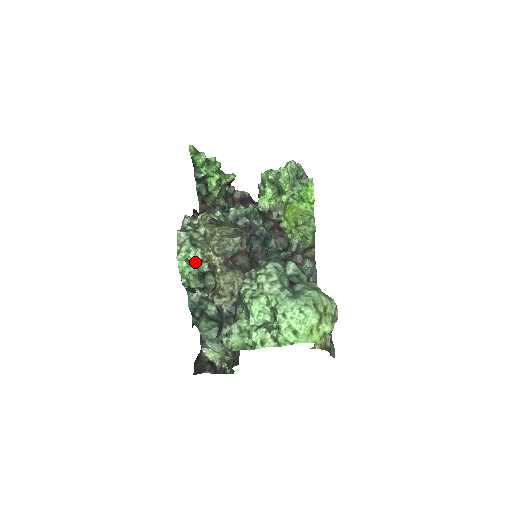
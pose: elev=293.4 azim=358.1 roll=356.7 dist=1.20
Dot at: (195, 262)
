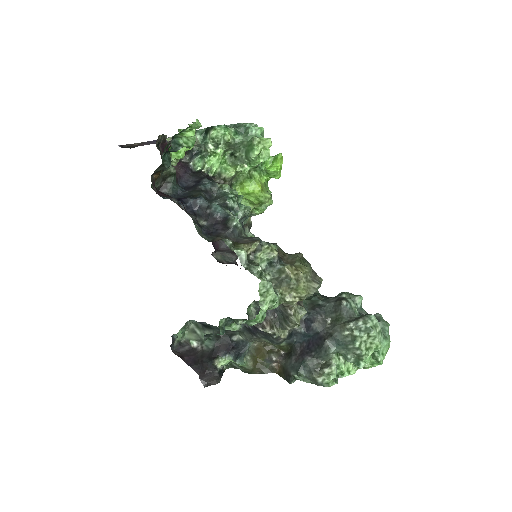
Dot at: (273, 308)
